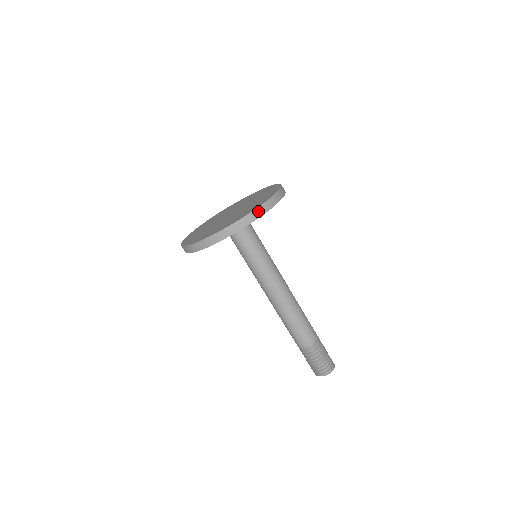
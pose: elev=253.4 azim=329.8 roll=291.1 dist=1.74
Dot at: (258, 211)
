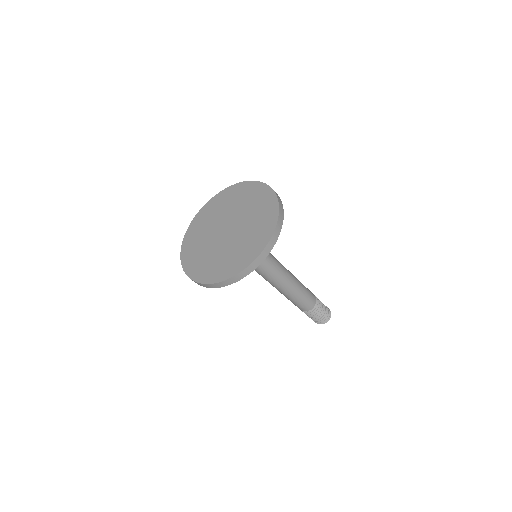
Dot at: (234, 278)
